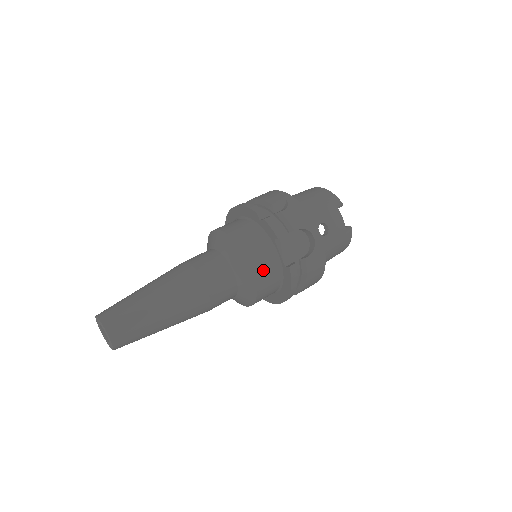
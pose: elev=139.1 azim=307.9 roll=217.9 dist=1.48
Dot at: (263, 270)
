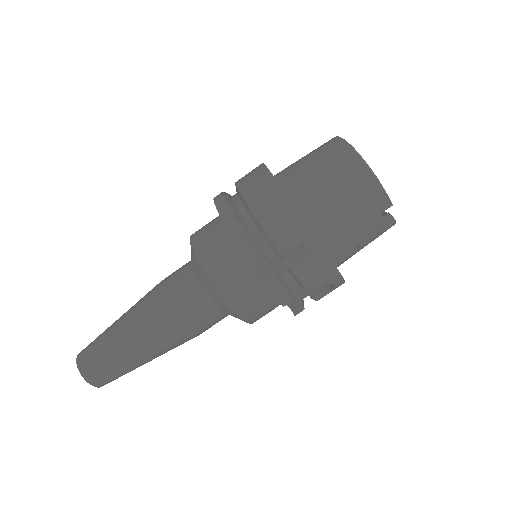
Dot at: (262, 315)
